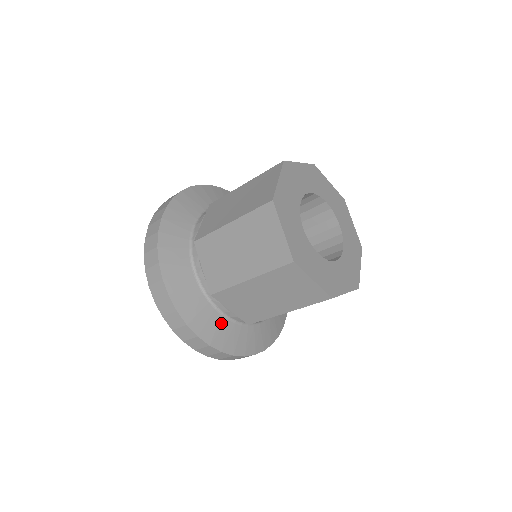
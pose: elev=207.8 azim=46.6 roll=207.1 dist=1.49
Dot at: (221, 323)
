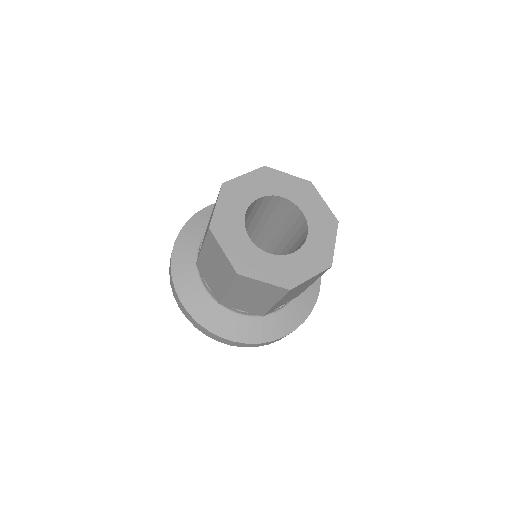
Dot at: (239, 321)
